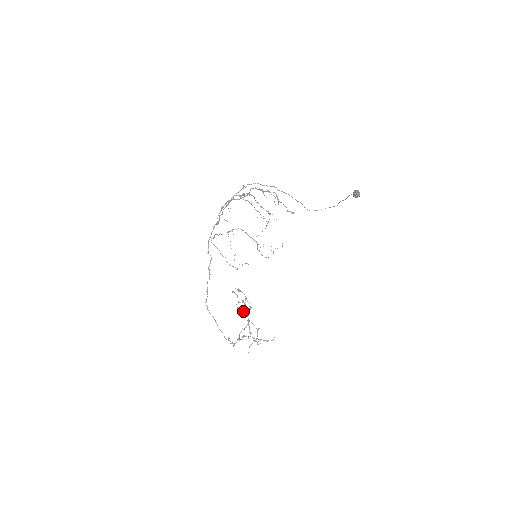
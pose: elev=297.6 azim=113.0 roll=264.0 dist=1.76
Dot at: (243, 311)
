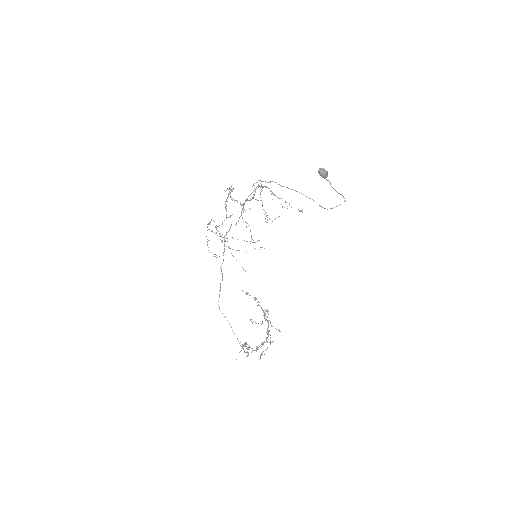
Dot at: occluded
